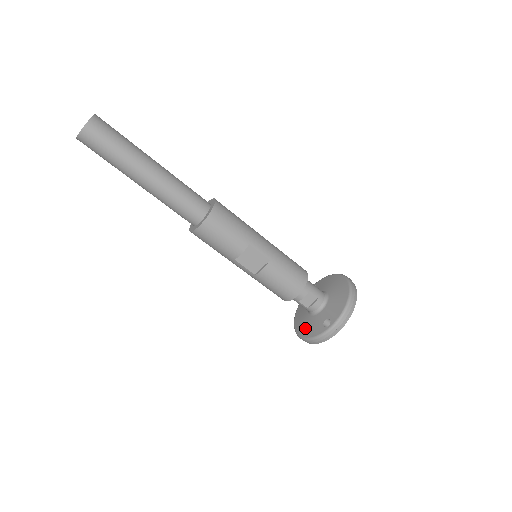
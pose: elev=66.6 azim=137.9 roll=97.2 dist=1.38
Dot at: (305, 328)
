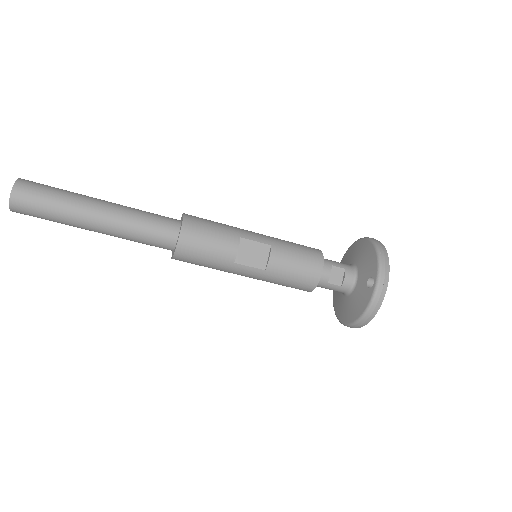
Dot at: (353, 310)
